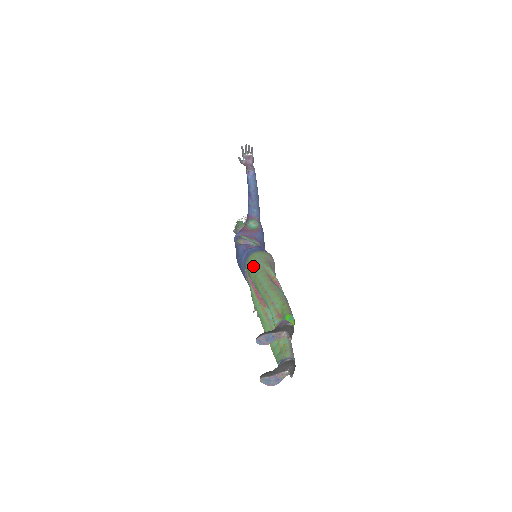
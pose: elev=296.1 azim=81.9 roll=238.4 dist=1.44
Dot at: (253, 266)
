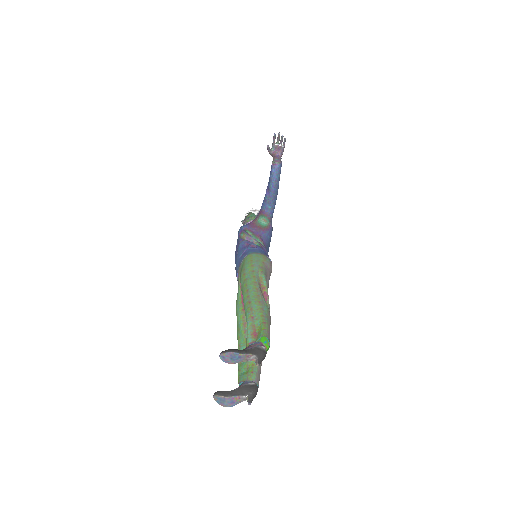
Dot at: (247, 268)
